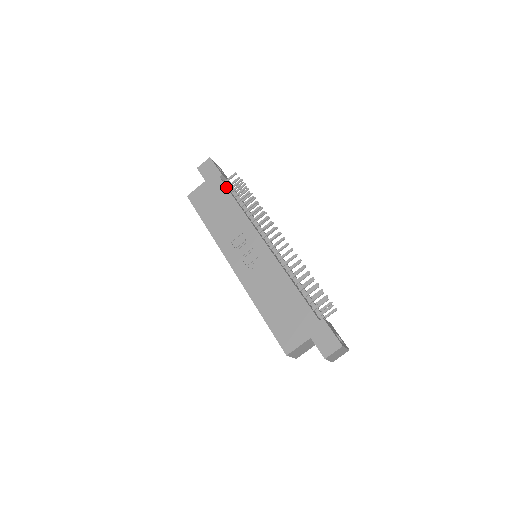
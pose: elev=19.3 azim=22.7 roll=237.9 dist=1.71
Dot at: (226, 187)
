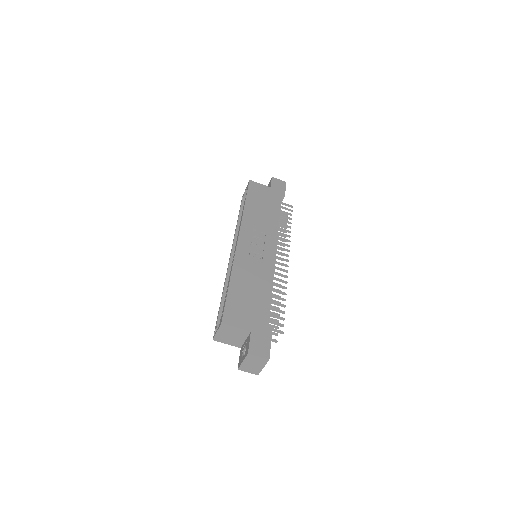
Dot at: occluded
